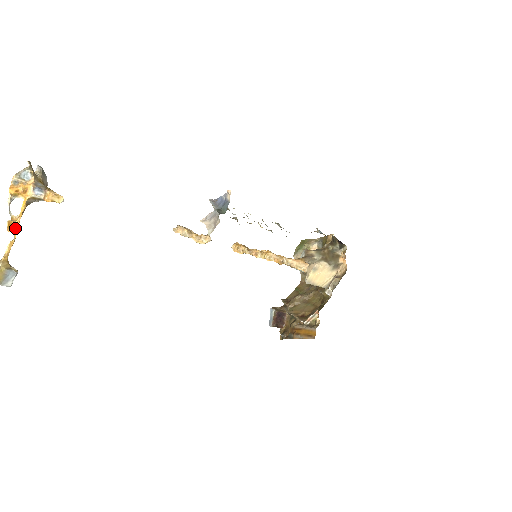
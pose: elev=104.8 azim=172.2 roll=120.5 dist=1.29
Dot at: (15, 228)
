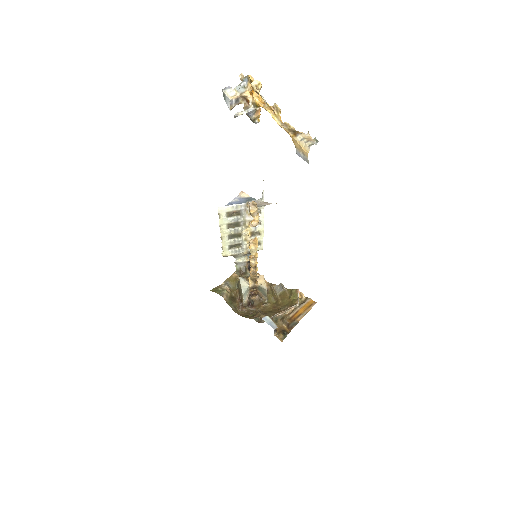
Dot at: (277, 114)
